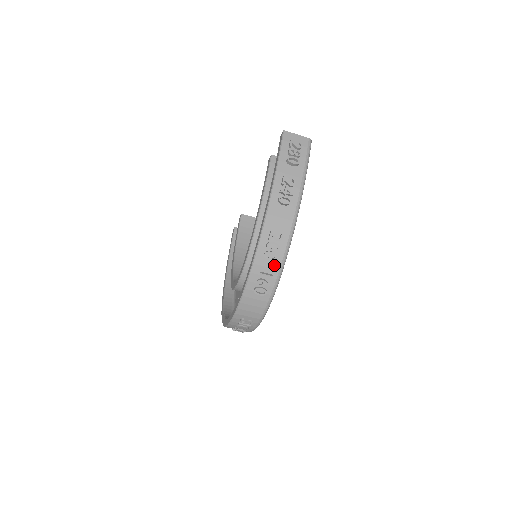
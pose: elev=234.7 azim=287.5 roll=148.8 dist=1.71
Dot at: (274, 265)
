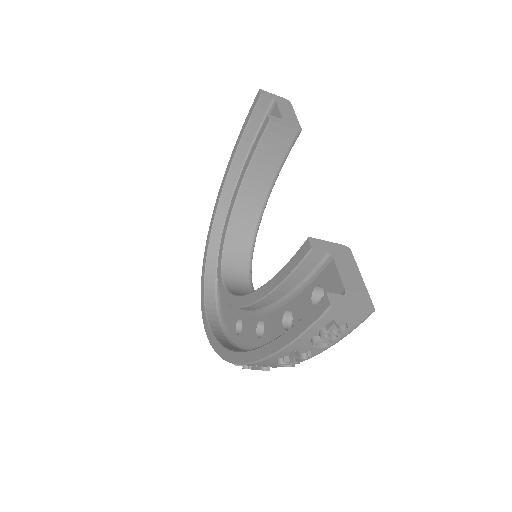
Dot at: occluded
